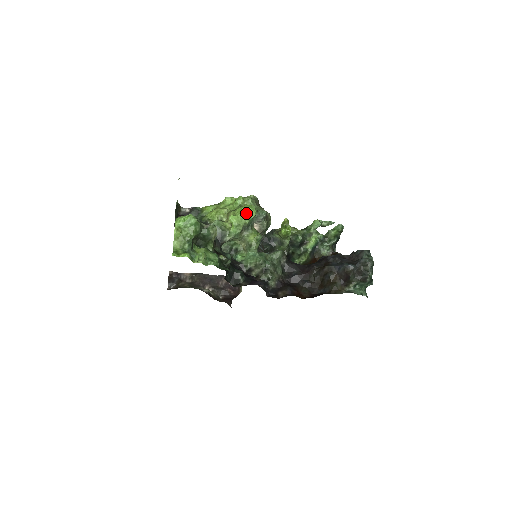
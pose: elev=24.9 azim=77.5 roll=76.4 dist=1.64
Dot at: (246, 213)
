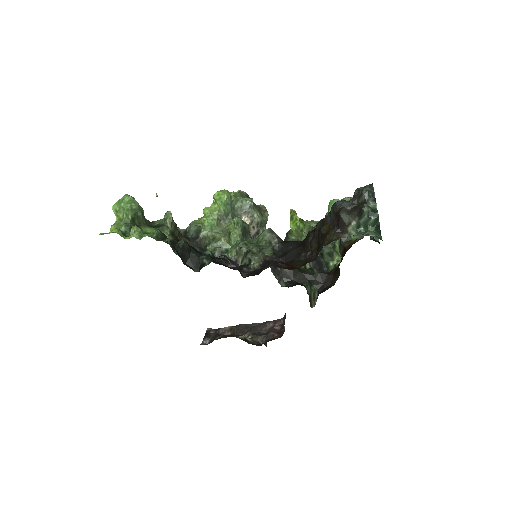
Dot at: (216, 198)
